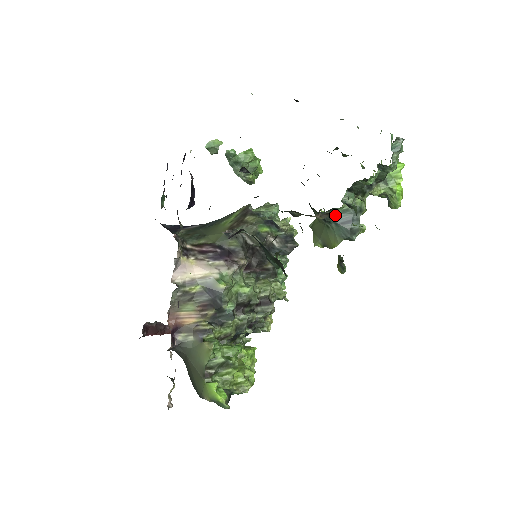
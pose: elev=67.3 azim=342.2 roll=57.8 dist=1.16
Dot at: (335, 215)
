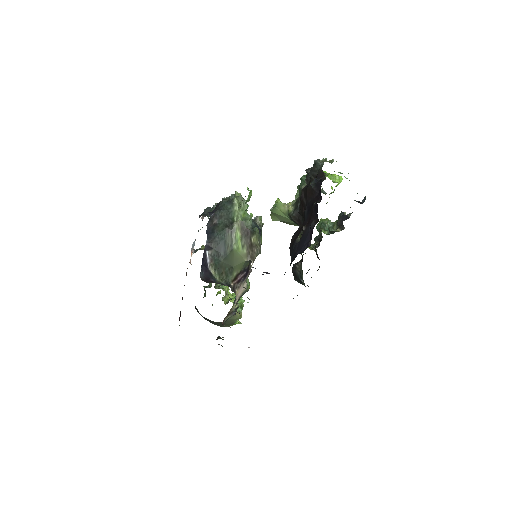
Dot at: occluded
